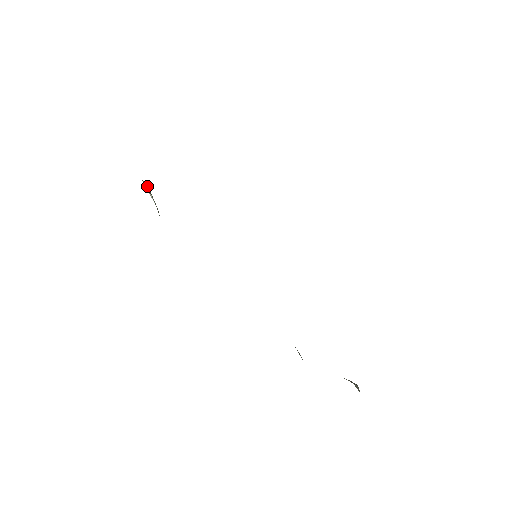
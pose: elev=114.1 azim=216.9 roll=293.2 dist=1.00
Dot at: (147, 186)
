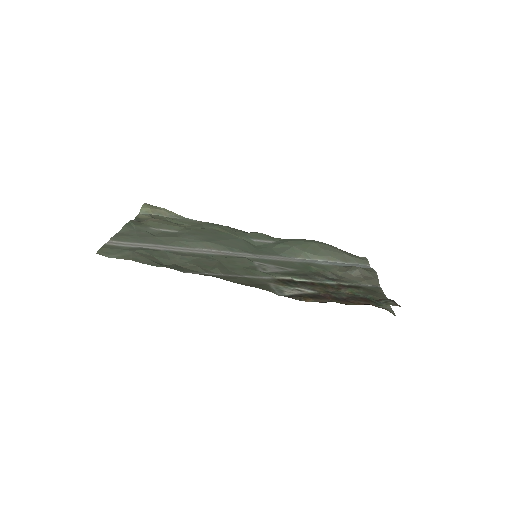
Dot at: (143, 209)
